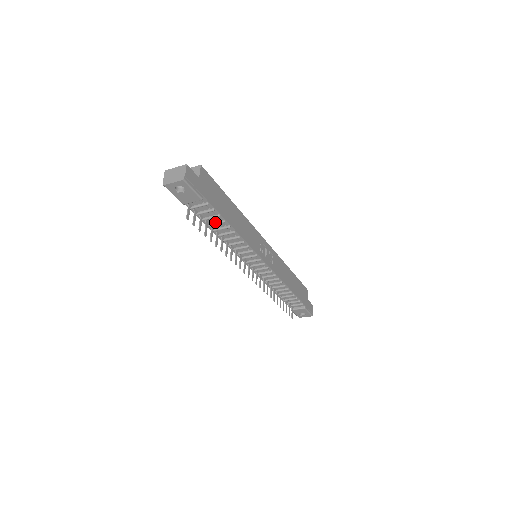
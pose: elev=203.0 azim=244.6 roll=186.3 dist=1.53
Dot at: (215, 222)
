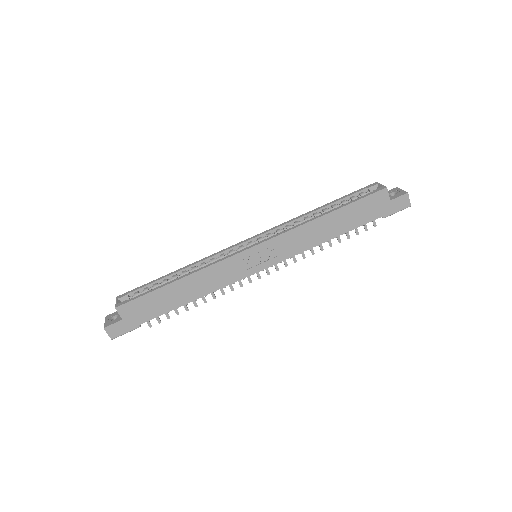
Dot at: occluded
